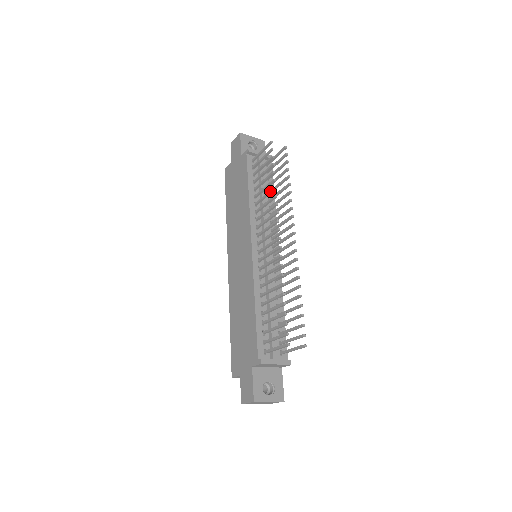
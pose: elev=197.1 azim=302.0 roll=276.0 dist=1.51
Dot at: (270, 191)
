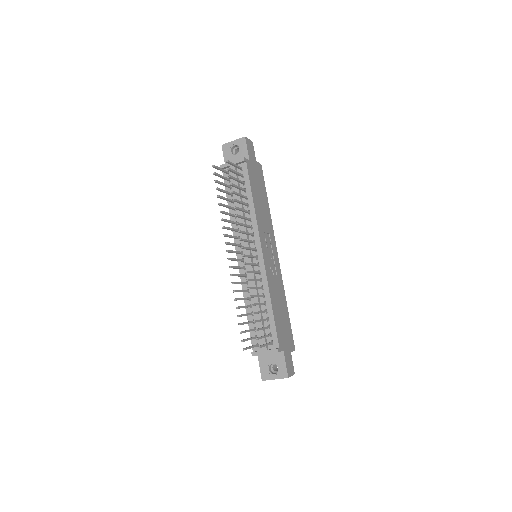
Dot at: (223, 213)
